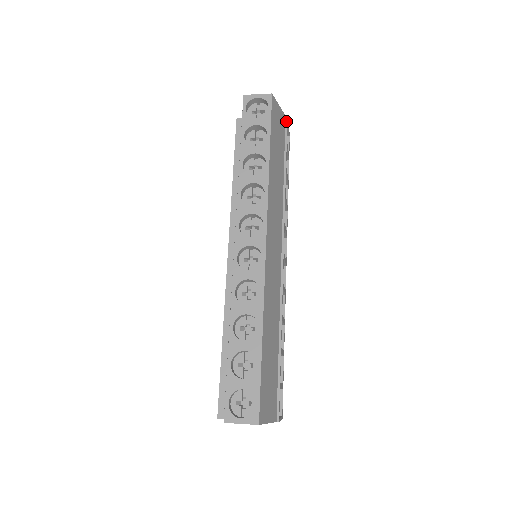
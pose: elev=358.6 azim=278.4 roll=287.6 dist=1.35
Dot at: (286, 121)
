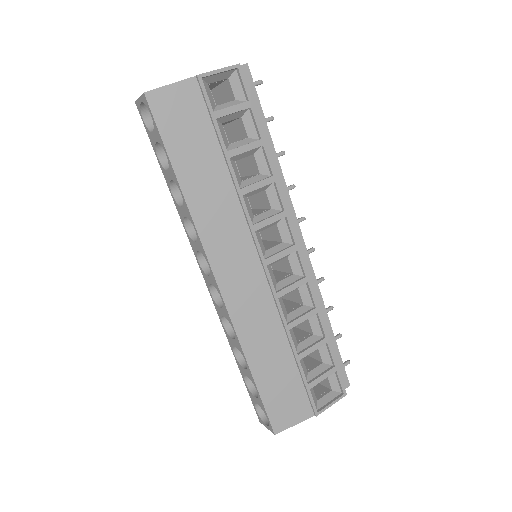
Dot at: (199, 84)
